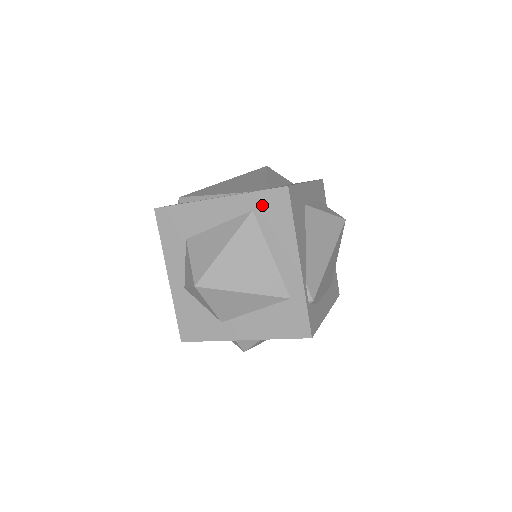
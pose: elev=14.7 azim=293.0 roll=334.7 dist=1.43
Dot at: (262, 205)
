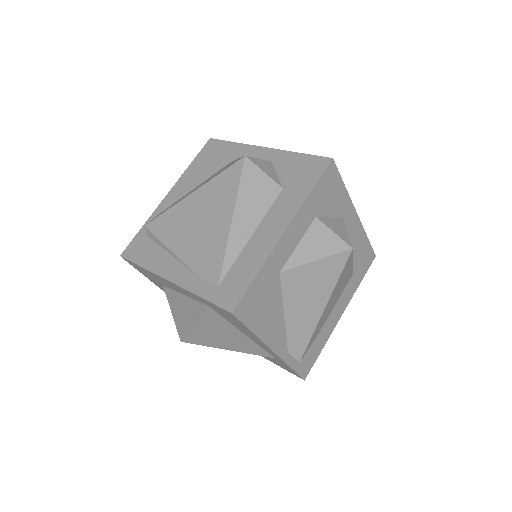
Dot at: (214, 308)
